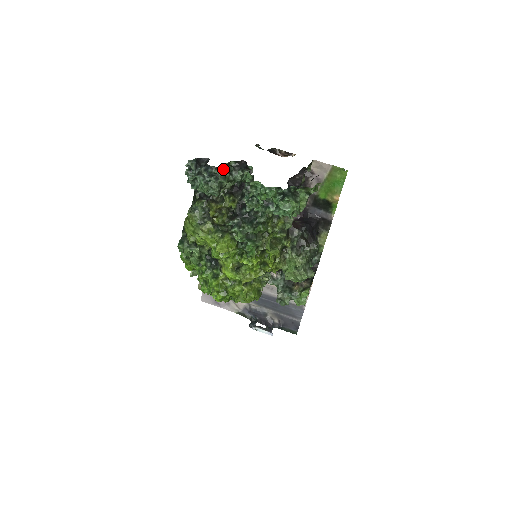
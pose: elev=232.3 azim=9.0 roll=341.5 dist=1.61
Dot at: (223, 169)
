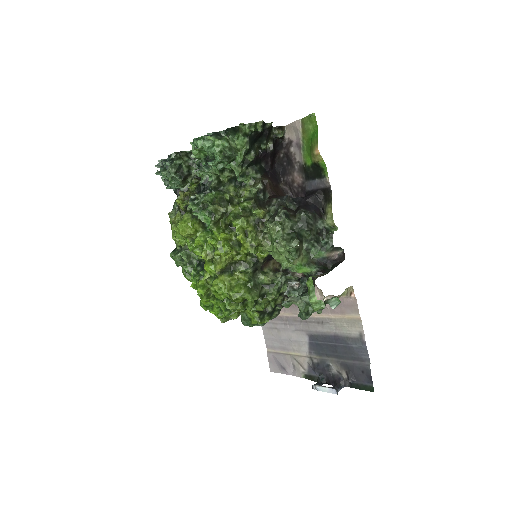
Dot at: (180, 154)
